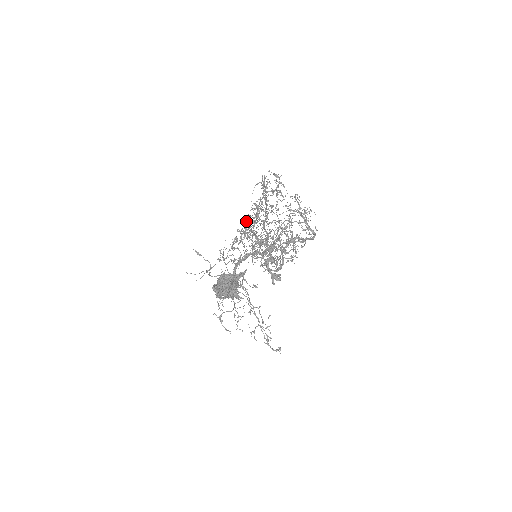
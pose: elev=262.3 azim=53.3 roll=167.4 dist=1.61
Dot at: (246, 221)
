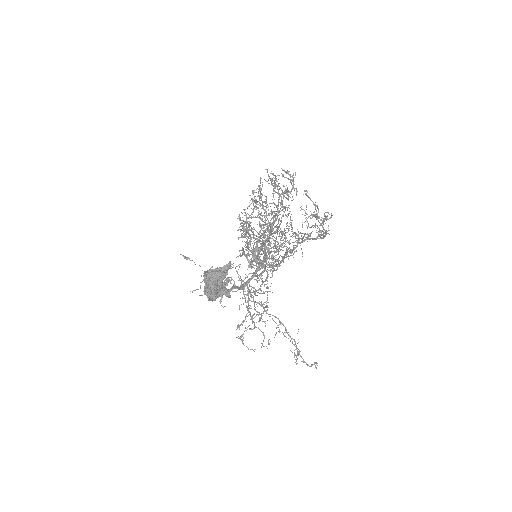
Dot at: occluded
